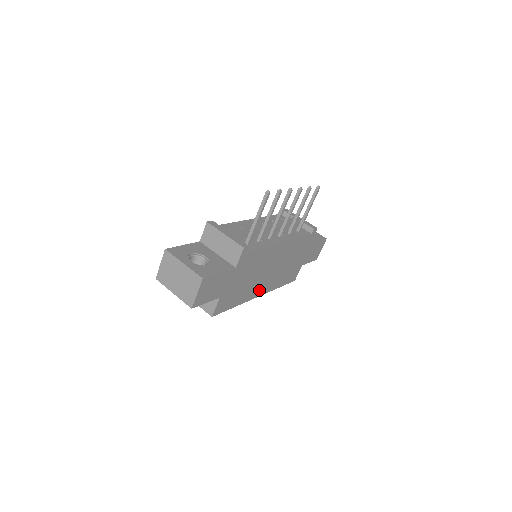
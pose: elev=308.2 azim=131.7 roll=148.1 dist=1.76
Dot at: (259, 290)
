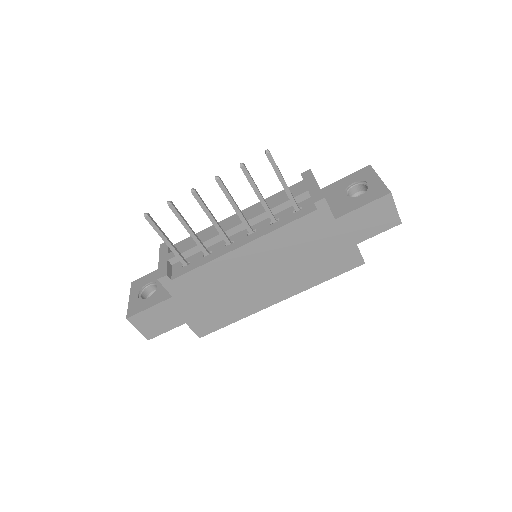
Dot at: (269, 297)
